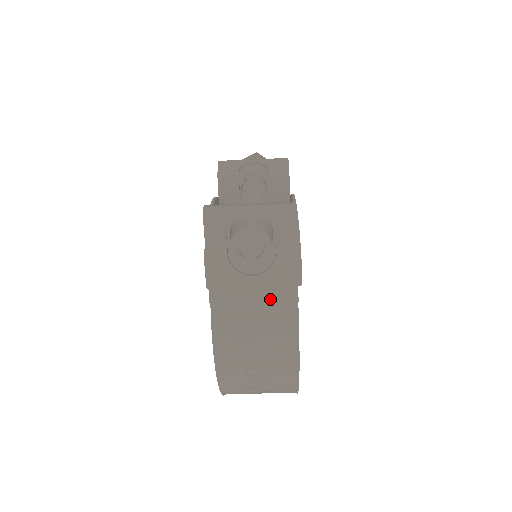
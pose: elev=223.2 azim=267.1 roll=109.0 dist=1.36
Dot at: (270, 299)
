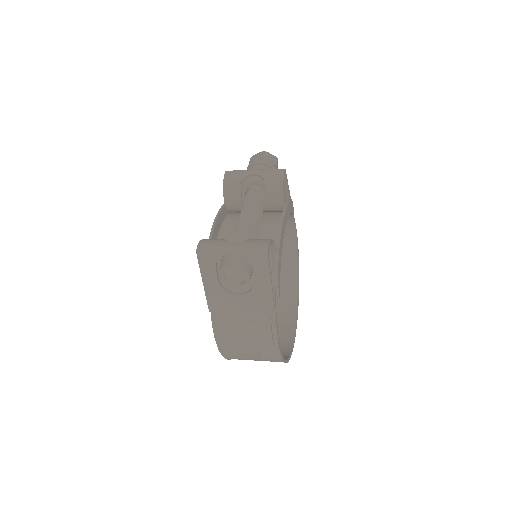
Dot at: (253, 311)
